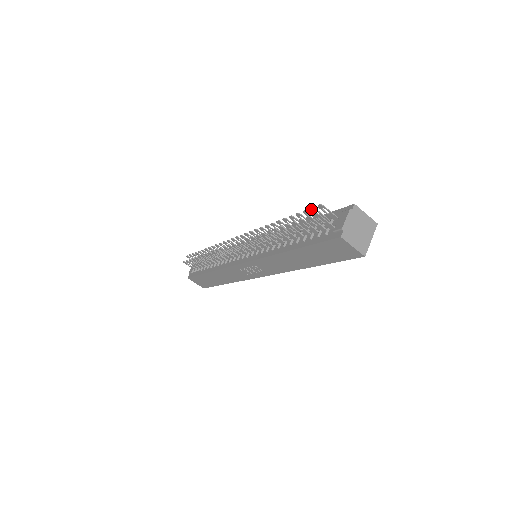
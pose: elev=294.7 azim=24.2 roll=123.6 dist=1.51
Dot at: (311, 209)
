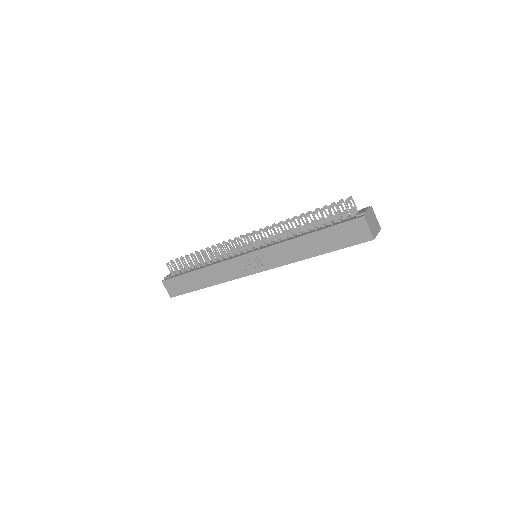
Dot at: (340, 201)
